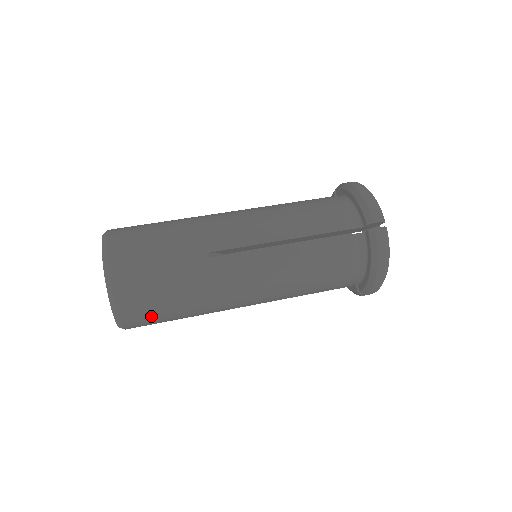
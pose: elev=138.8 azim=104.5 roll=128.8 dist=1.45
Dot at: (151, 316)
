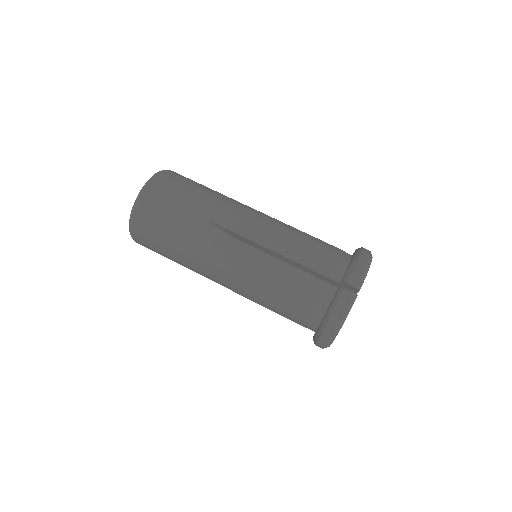
Dot at: occluded
